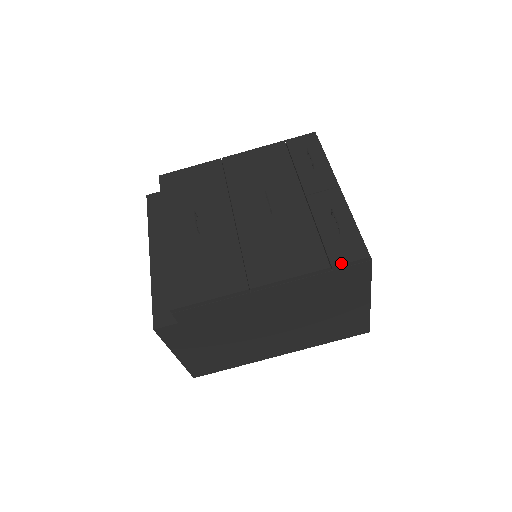
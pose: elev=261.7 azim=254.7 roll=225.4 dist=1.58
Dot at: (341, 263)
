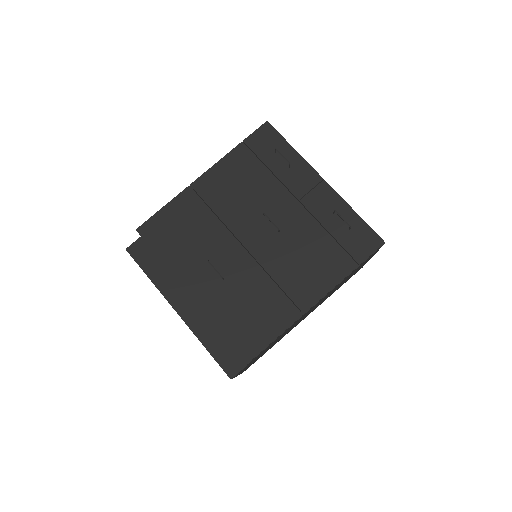
Dot at: (365, 258)
